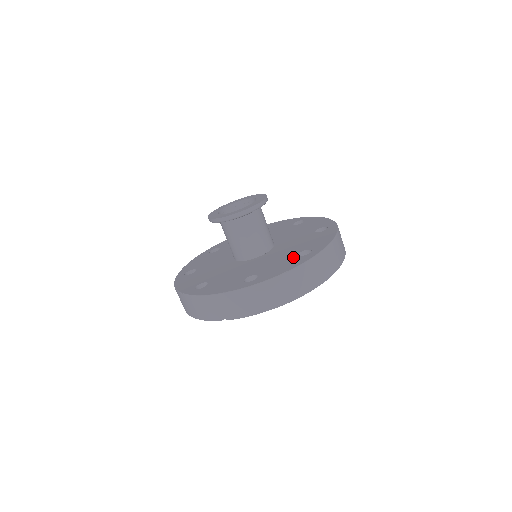
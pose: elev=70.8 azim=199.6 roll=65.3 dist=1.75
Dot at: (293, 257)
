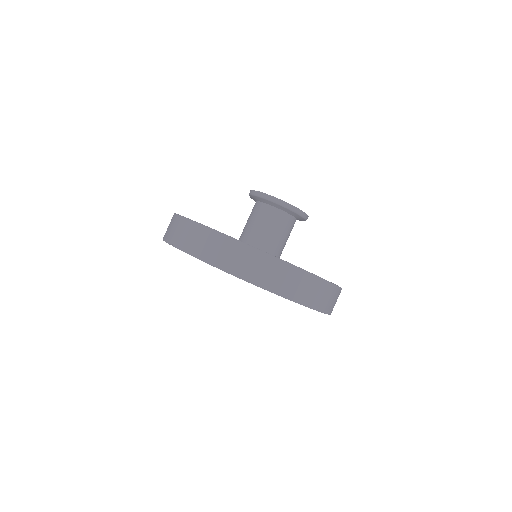
Dot at: occluded
